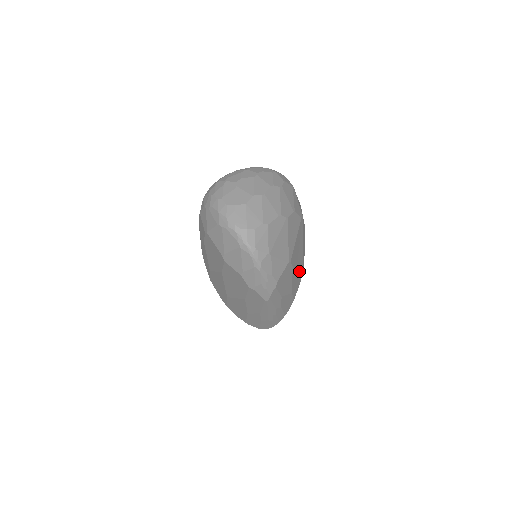
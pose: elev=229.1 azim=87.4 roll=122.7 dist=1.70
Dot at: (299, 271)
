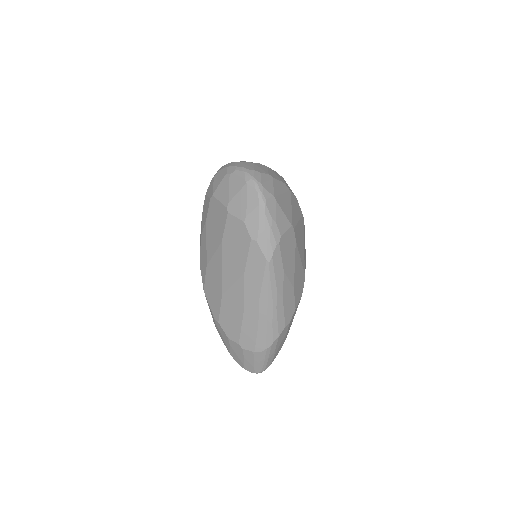
Dot at: (301, 271)
